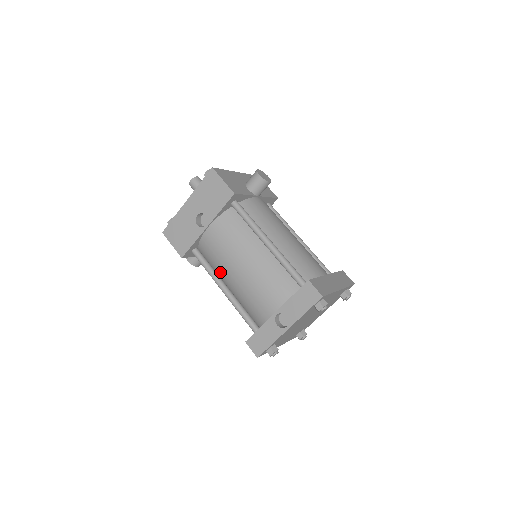
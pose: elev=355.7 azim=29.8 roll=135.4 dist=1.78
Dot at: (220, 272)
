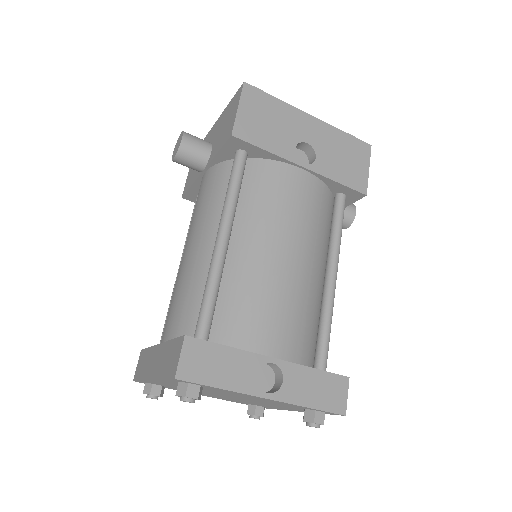
Dot at: (245, 217)
